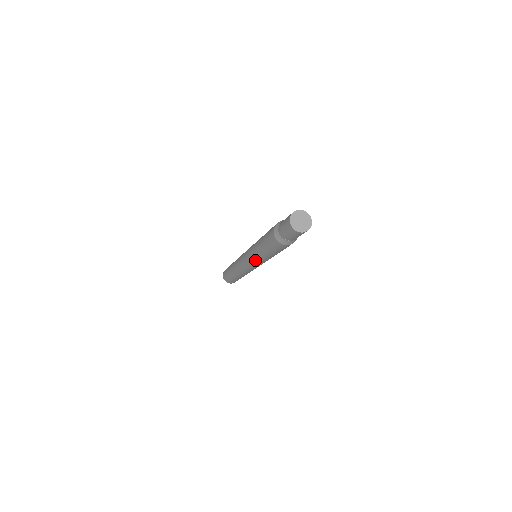
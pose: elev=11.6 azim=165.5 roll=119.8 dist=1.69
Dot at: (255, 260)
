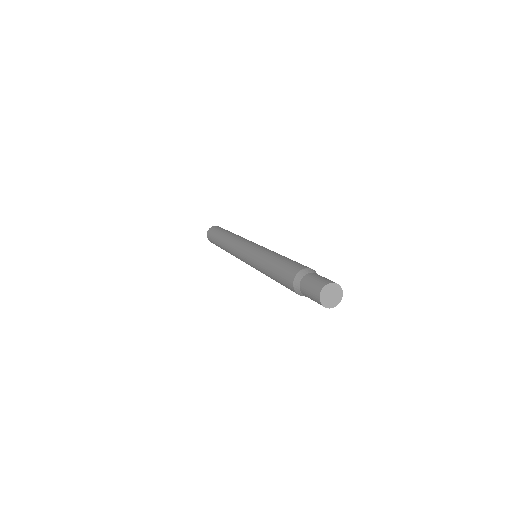
Dot at: occluded
